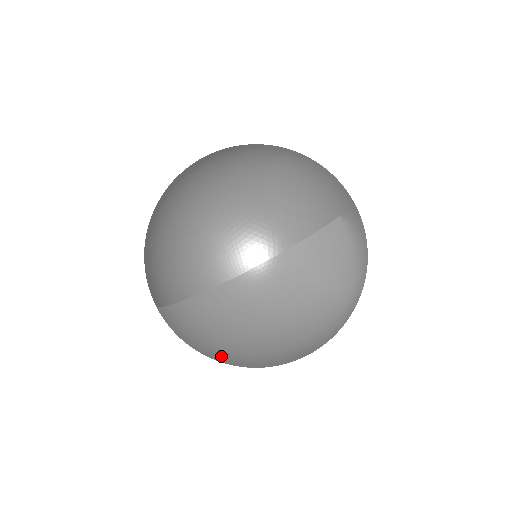
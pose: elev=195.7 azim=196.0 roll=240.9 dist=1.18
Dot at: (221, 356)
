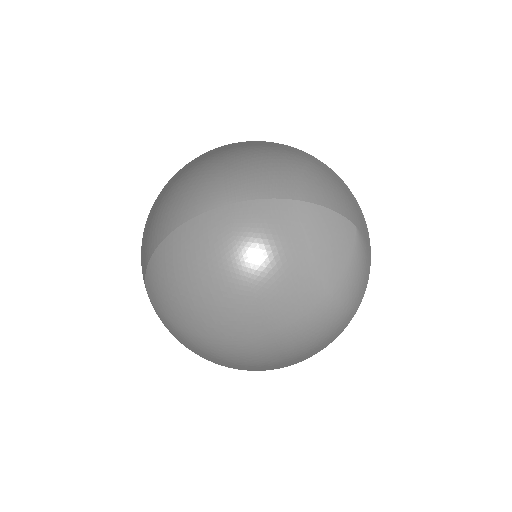
Dot at: (194, 302)
